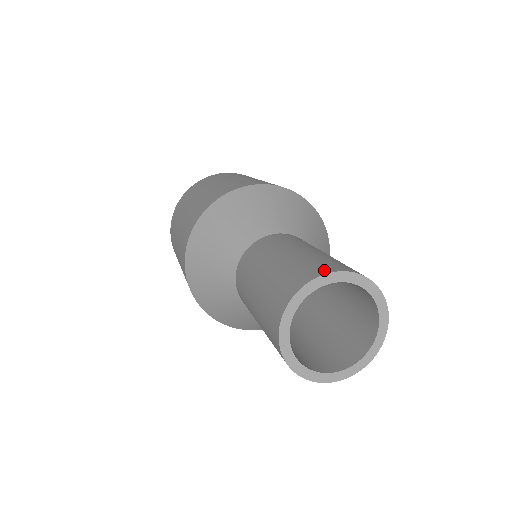
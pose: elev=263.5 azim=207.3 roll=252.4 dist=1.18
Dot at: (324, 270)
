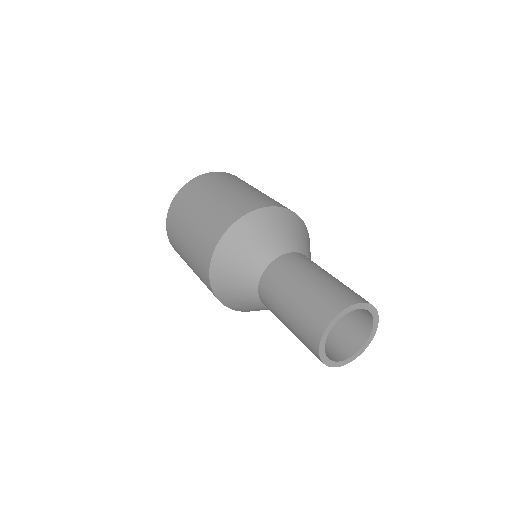
Dot at: (343, 304)
